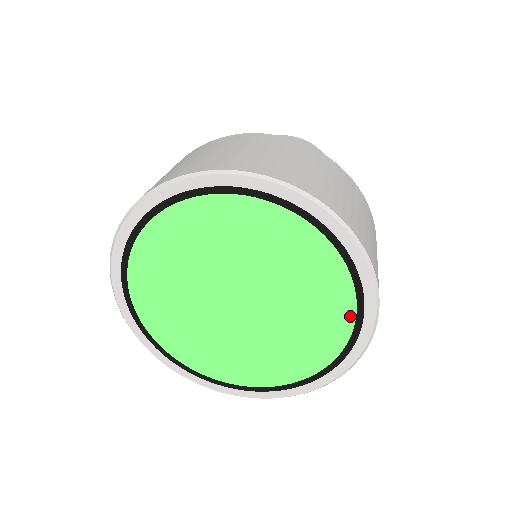
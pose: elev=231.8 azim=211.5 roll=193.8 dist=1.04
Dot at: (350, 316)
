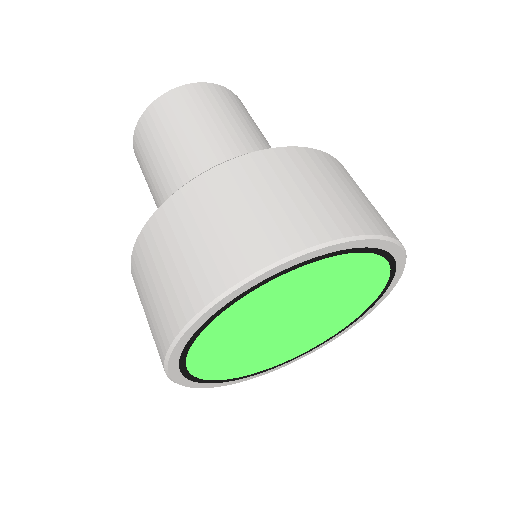
Dot at: (384, 267)
